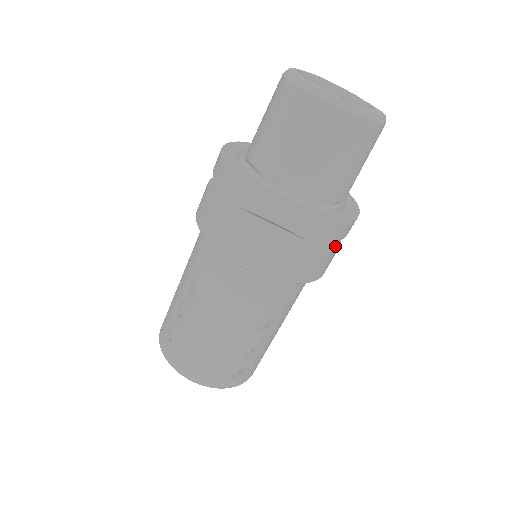
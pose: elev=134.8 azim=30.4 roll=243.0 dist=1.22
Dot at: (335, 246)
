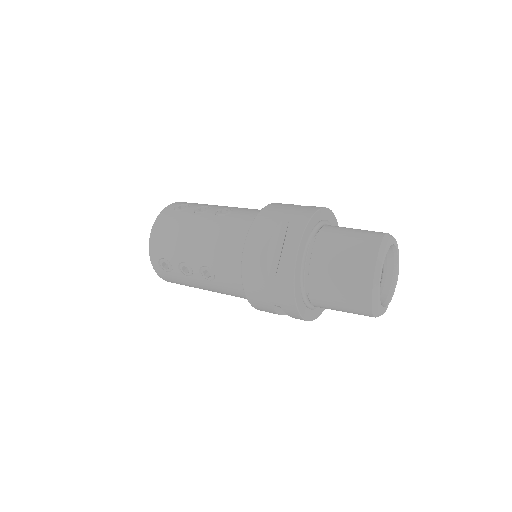
Dot at: (276, 304)
